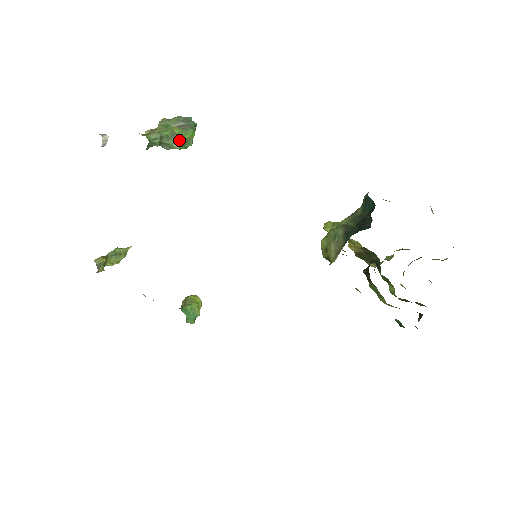
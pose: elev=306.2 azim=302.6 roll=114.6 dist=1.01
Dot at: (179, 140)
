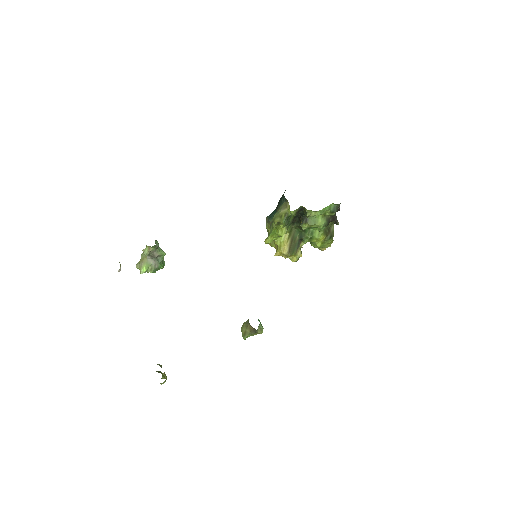
Dot at: occluded
